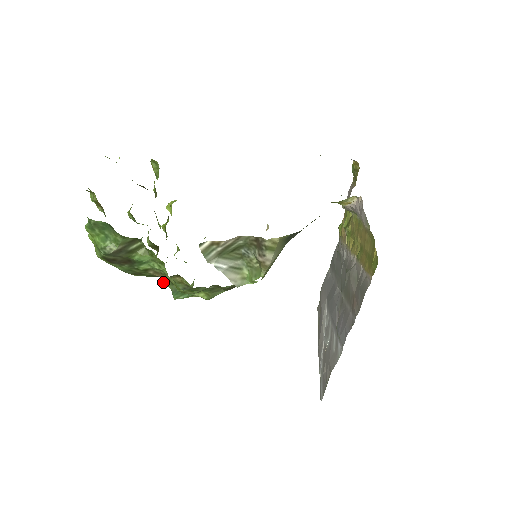
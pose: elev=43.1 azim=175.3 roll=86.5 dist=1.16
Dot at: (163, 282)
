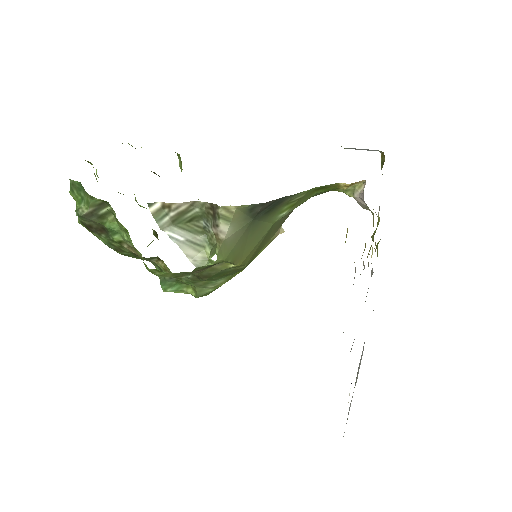
Dot at: occluded
